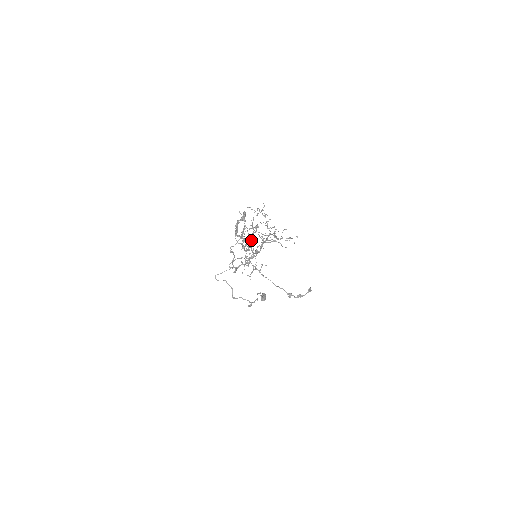
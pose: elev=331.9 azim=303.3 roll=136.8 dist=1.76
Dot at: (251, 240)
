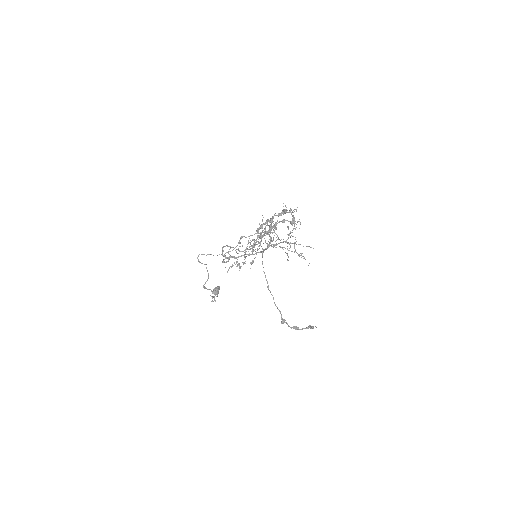
Dot at: occluded
